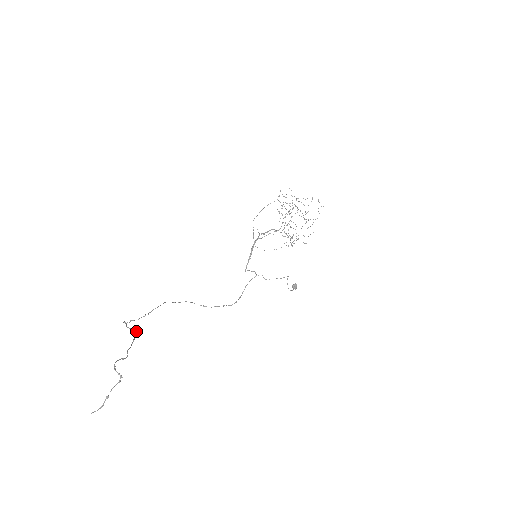
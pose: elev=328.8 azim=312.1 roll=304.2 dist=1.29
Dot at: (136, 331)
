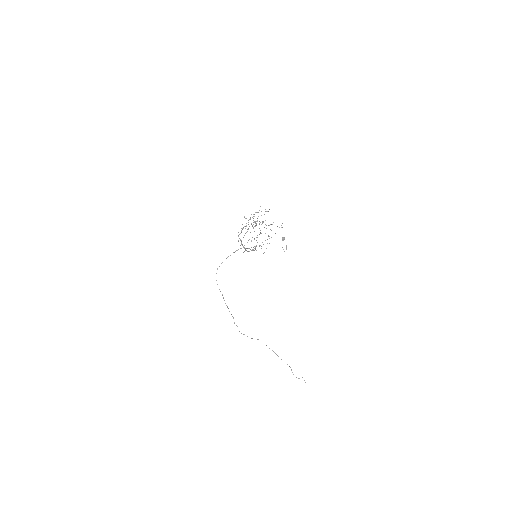
Dot at: occluded
